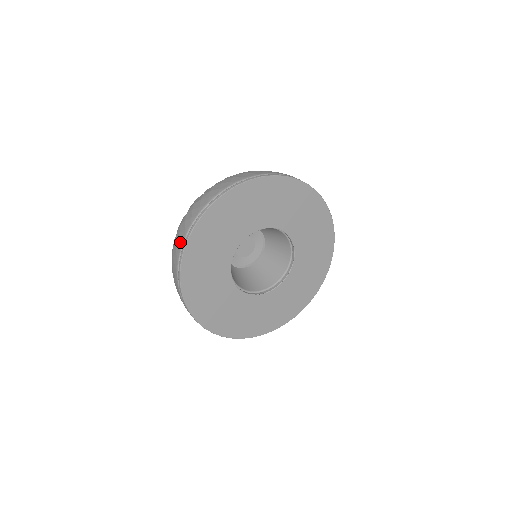
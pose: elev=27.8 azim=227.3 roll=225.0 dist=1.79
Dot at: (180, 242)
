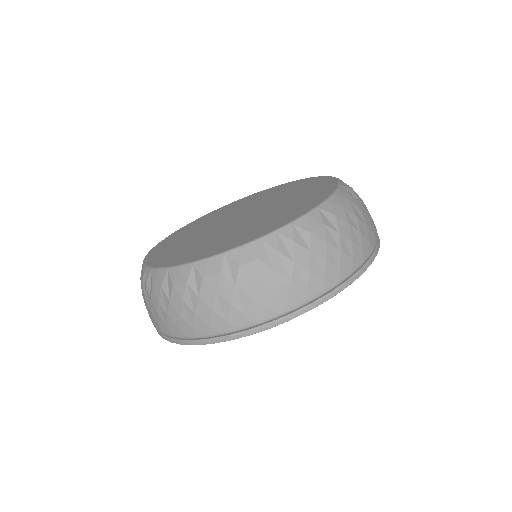
Dot at: (211, 328)
